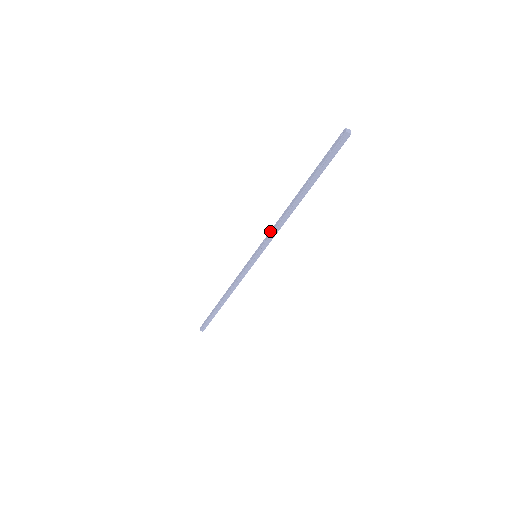
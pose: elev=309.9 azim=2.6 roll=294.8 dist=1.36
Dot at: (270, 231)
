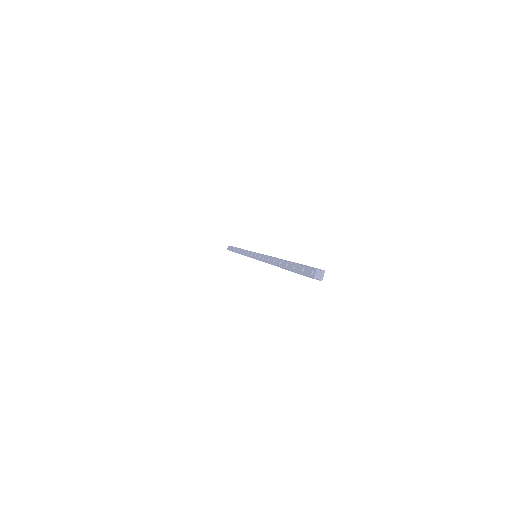
Dot at: (263, 256)
